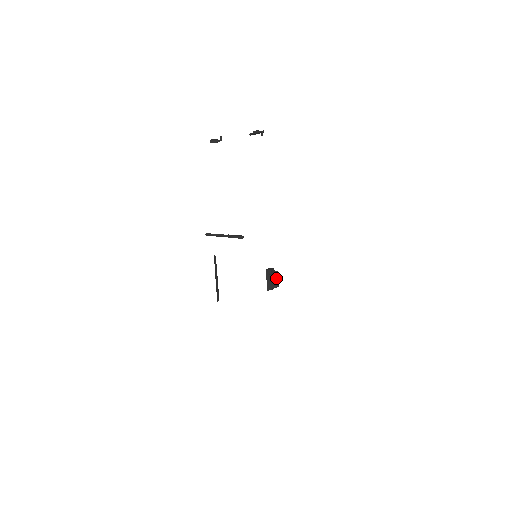
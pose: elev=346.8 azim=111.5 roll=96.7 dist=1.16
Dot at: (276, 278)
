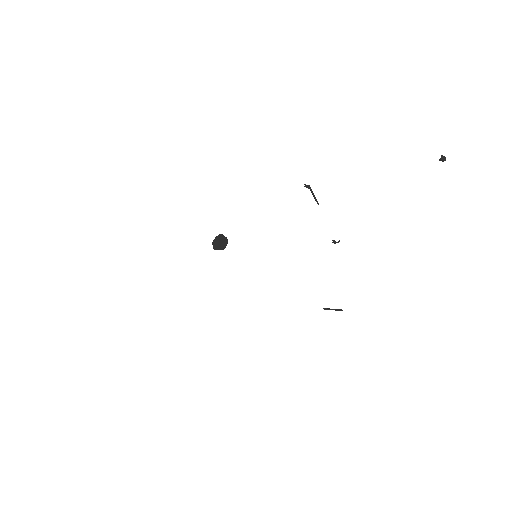
Dot at: (226, 244)
